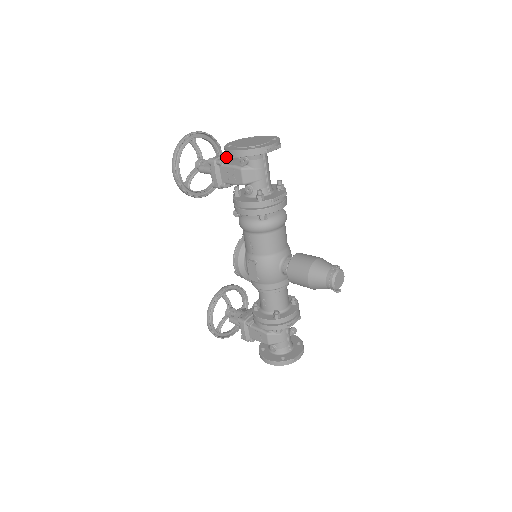
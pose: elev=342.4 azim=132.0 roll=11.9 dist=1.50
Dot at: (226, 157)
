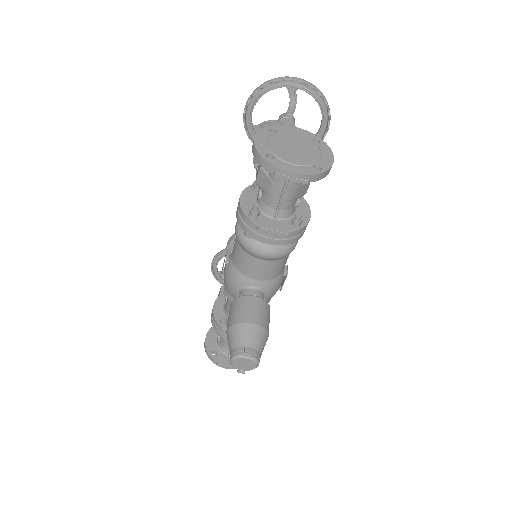
Dot at: occluded
